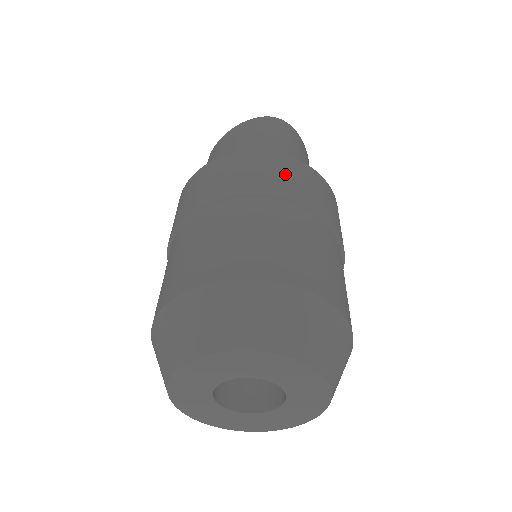
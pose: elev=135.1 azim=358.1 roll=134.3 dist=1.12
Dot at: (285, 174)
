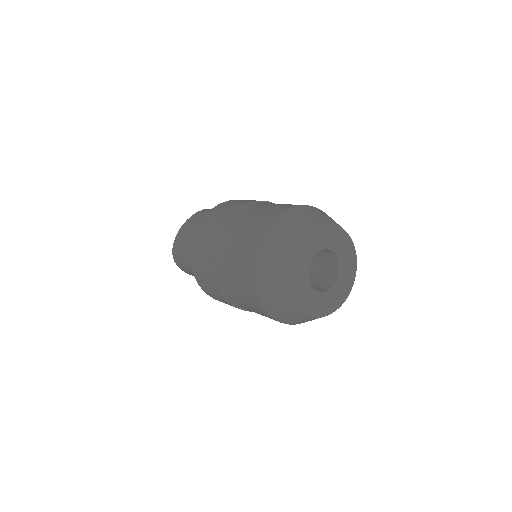
Dot at: occluded
